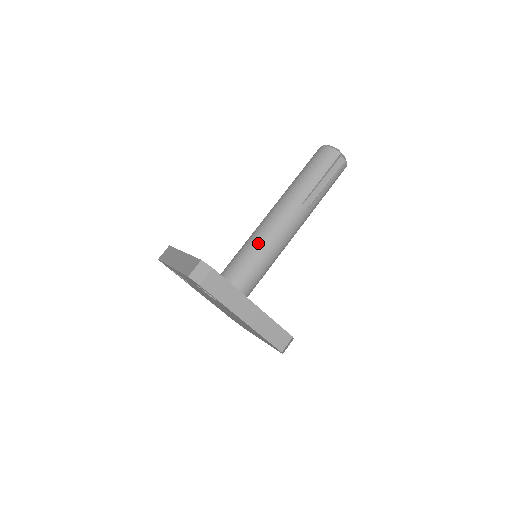
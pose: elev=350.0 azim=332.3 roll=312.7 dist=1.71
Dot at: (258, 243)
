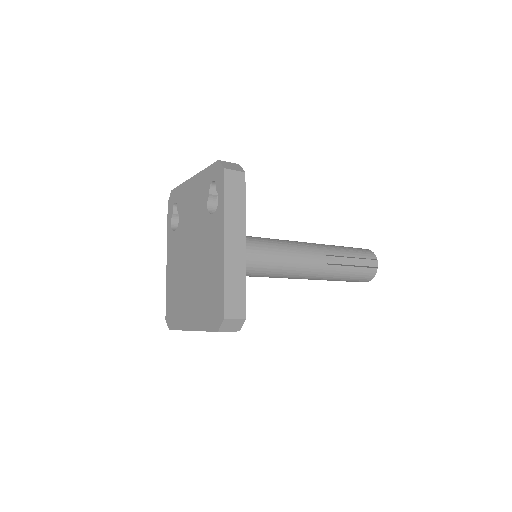
Dot at: (271, 241)
